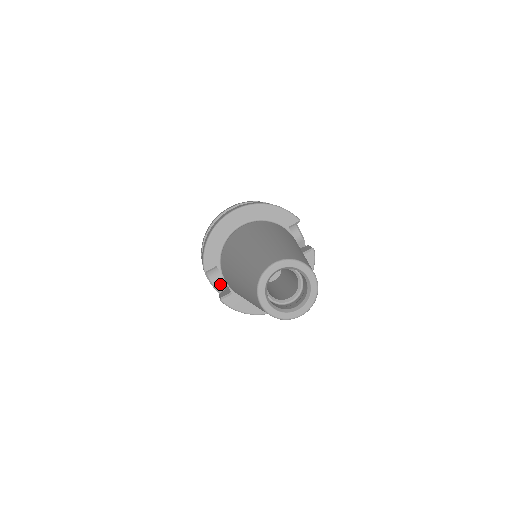
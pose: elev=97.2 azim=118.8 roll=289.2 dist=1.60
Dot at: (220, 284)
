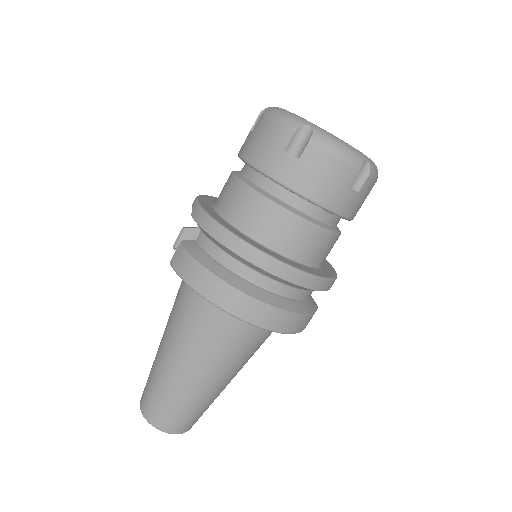
Dot at: occluded
